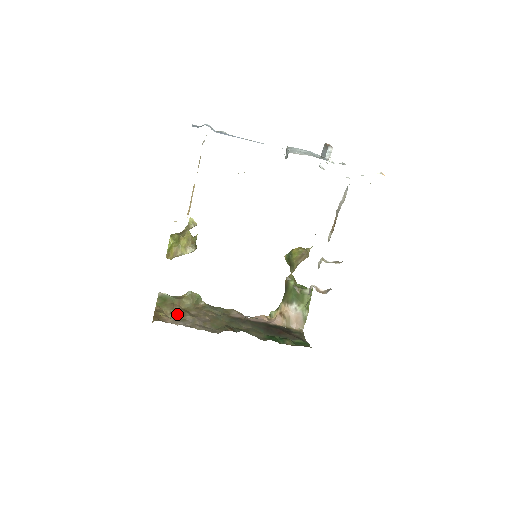
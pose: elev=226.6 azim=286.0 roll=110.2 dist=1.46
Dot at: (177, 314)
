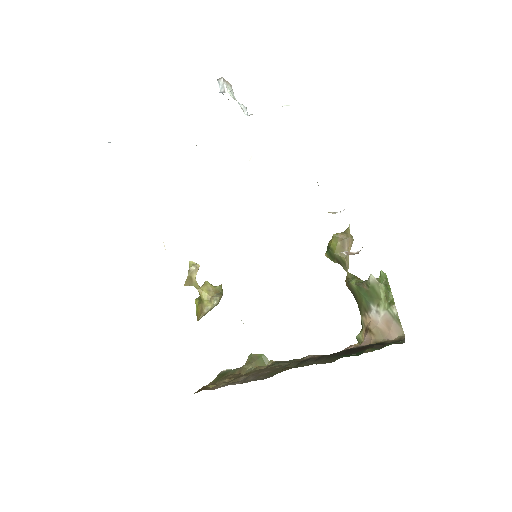
Dot at: (231, 380)
